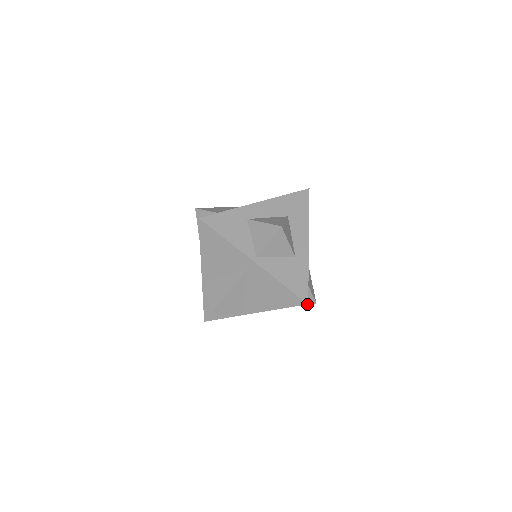
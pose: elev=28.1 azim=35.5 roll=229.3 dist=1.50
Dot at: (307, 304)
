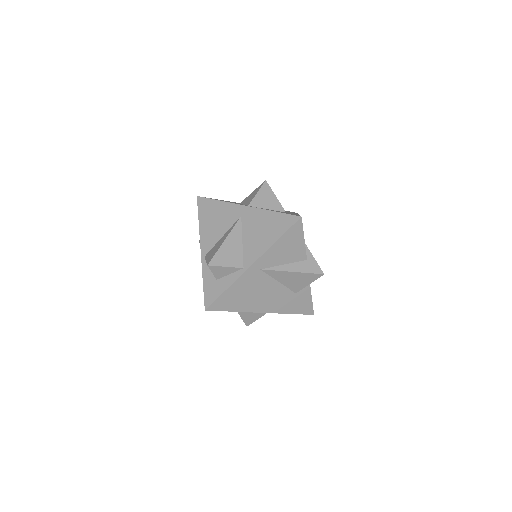
Dot at: (314, 273)
